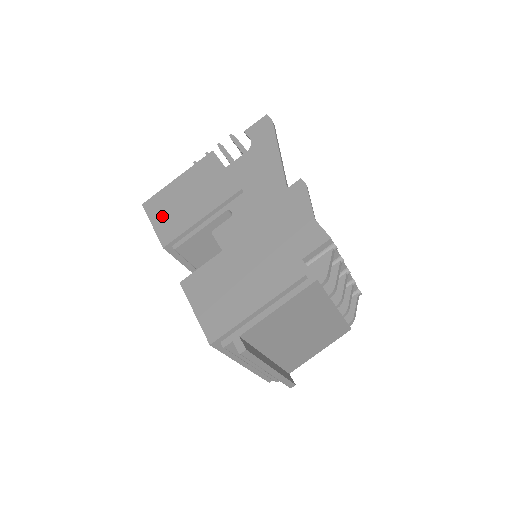
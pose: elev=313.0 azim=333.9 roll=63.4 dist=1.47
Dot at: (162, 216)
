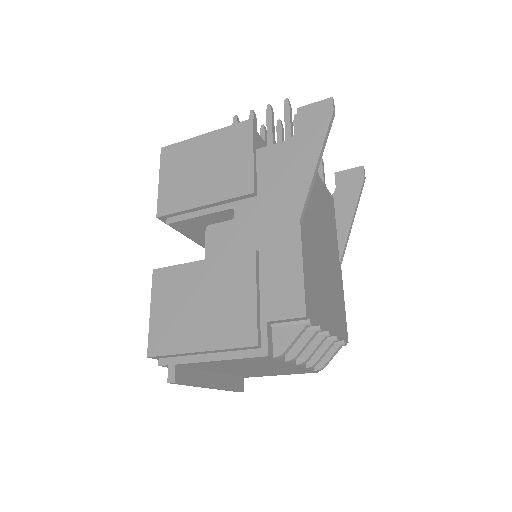
Dot at: (171, 176)
